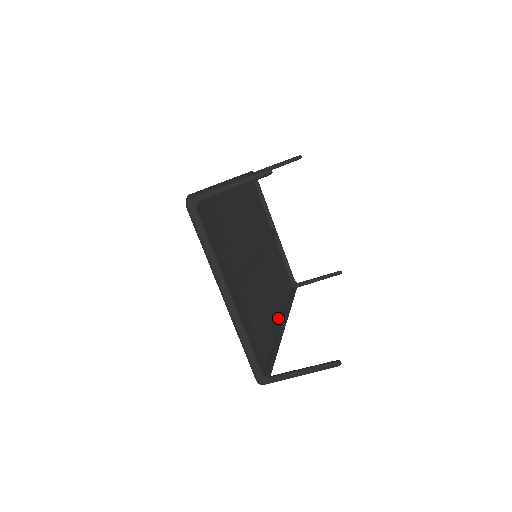
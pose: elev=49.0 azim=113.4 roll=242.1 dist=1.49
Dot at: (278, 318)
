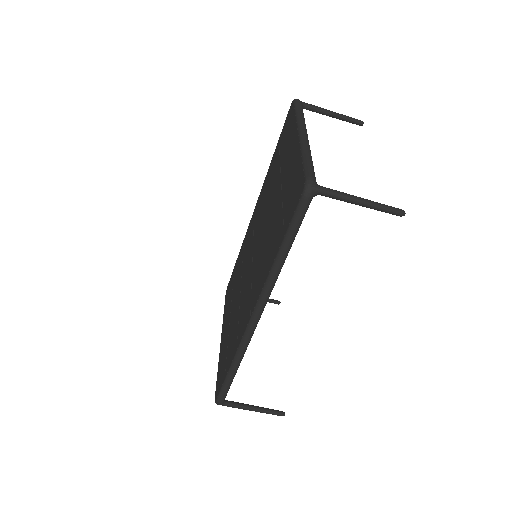
Dot at: occluded
